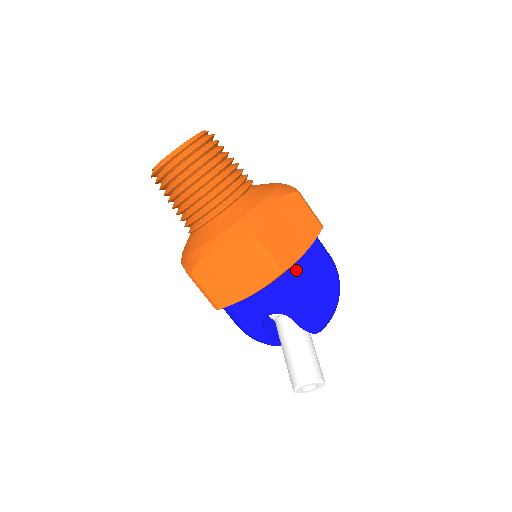
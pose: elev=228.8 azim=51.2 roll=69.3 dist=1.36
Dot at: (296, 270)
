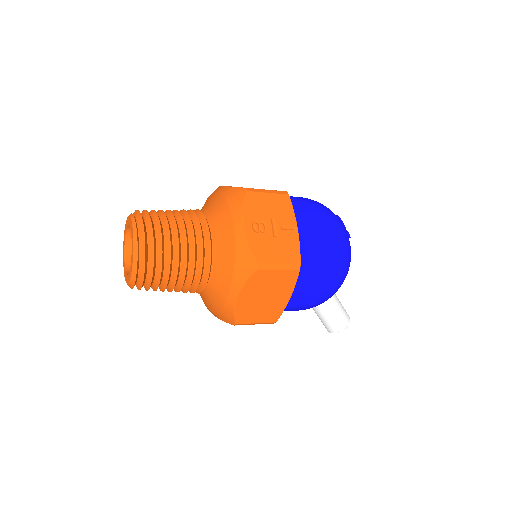
Dot at: (289, 304)
